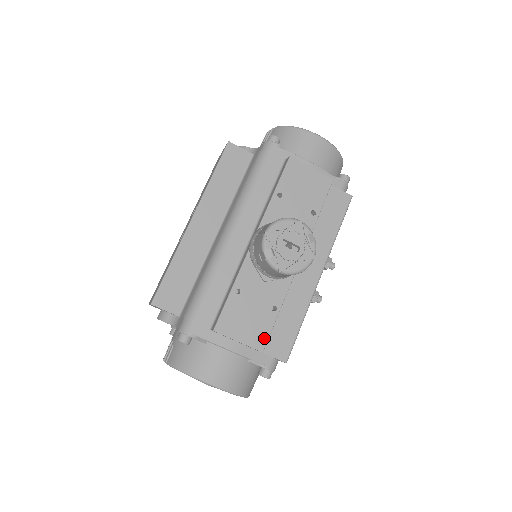
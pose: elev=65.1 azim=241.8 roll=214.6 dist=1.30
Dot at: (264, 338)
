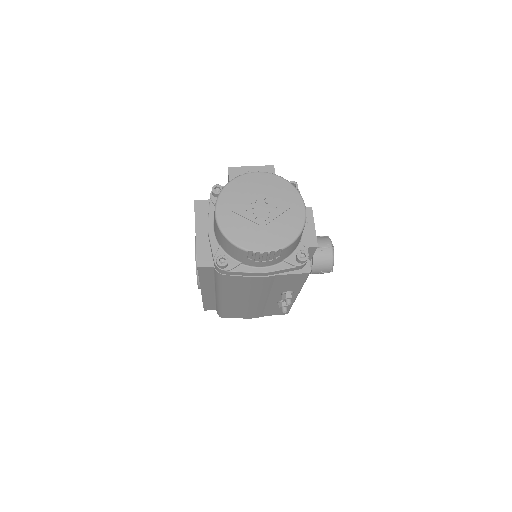
Dot at: occluded
